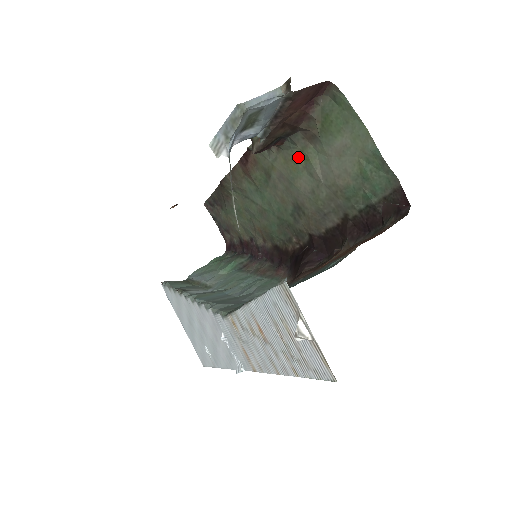
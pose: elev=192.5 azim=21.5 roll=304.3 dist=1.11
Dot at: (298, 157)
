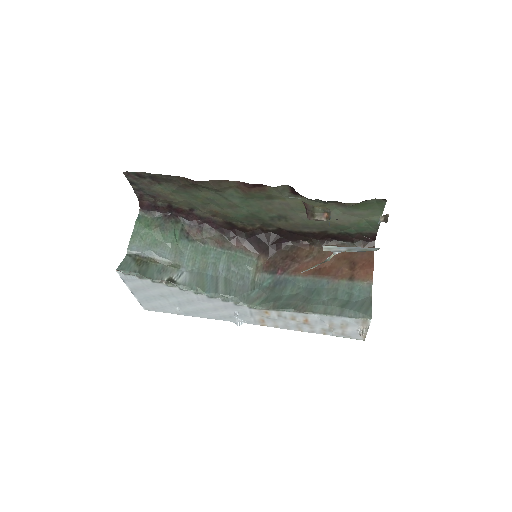
Dot at: occluded
